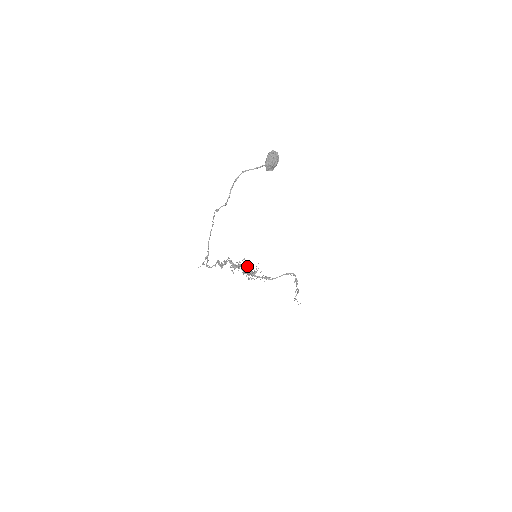
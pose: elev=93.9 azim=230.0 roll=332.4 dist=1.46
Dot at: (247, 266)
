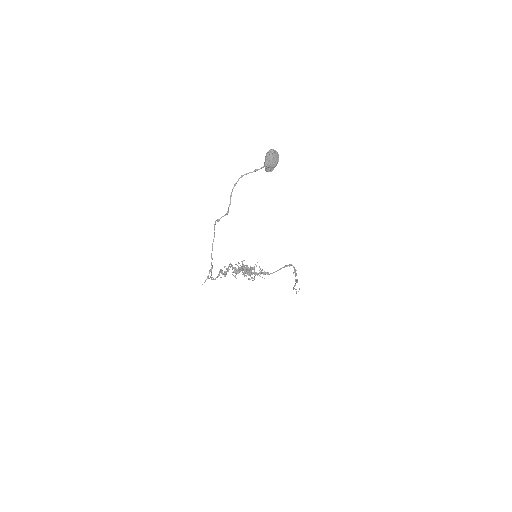
Dot at: (247, 267)
